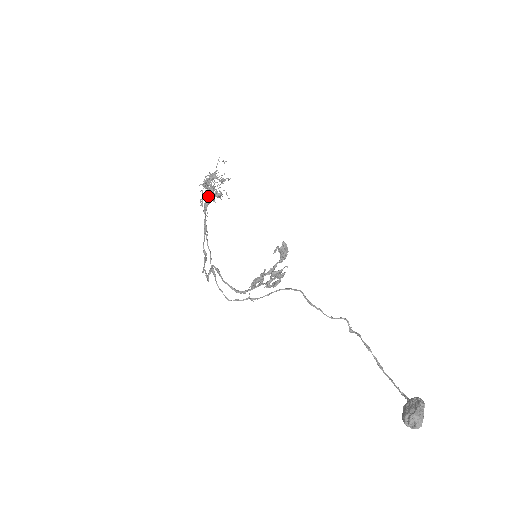
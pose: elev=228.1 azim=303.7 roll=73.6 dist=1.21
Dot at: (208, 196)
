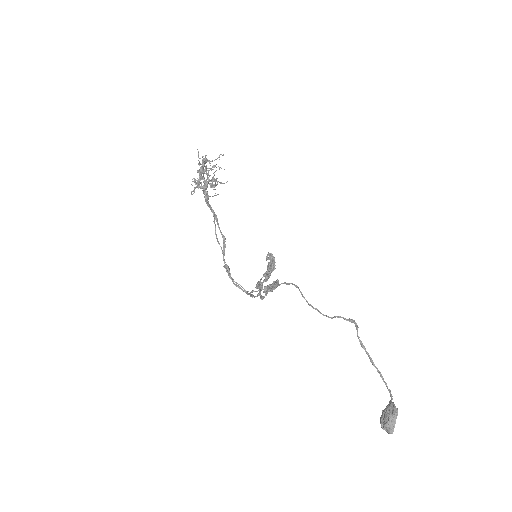
Dot at: (204, 192)
